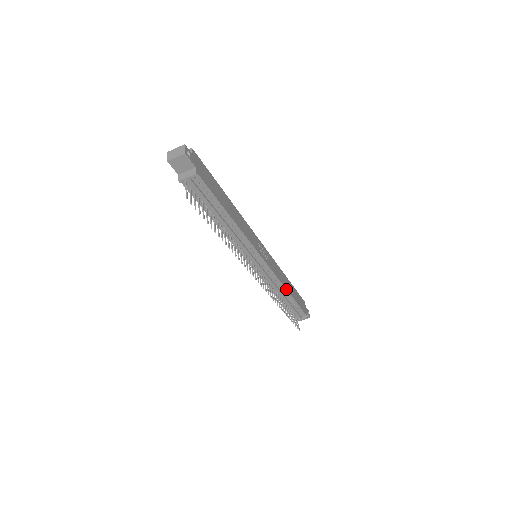
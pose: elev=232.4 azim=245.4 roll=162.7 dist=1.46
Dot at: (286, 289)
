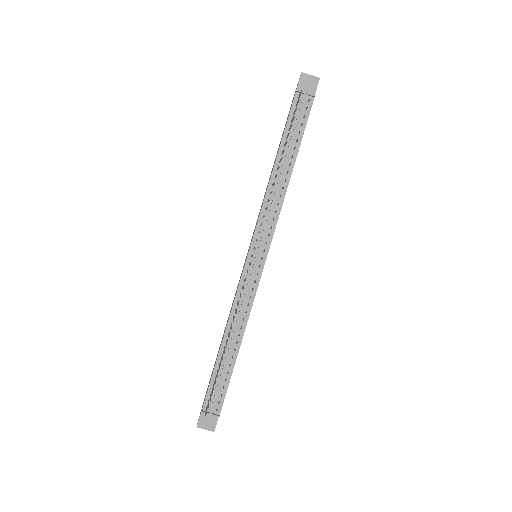
Dot at: occluded
